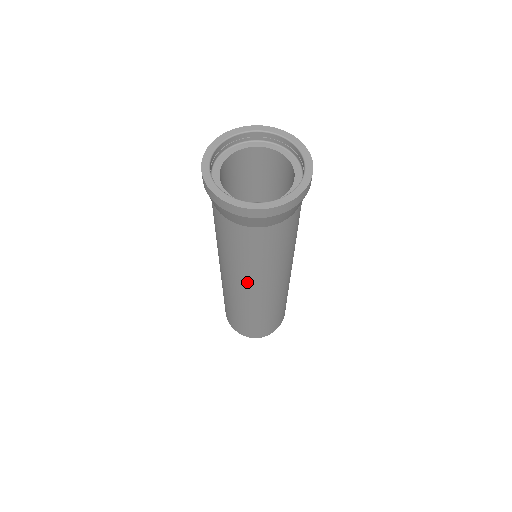
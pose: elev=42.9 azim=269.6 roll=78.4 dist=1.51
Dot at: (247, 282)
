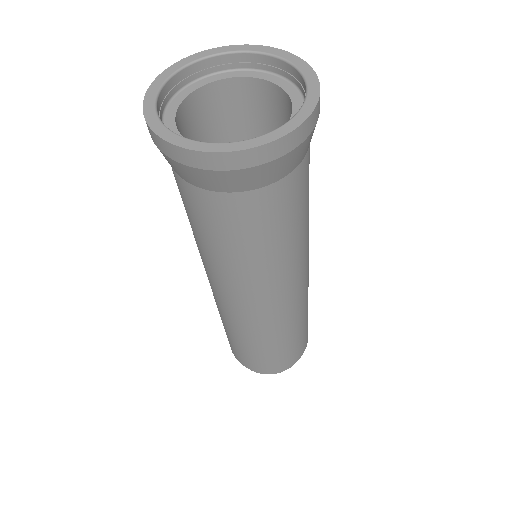
Dot at: (246, 291)
